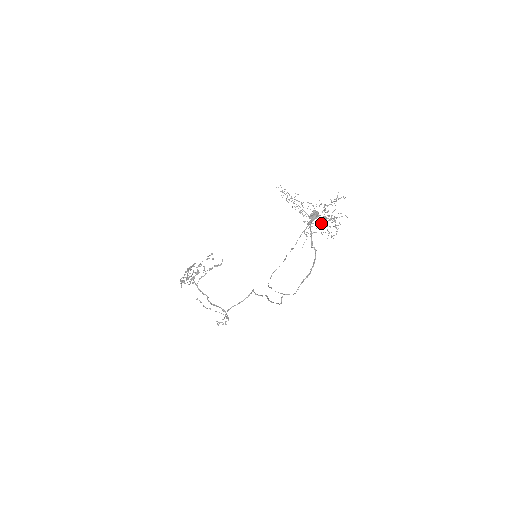
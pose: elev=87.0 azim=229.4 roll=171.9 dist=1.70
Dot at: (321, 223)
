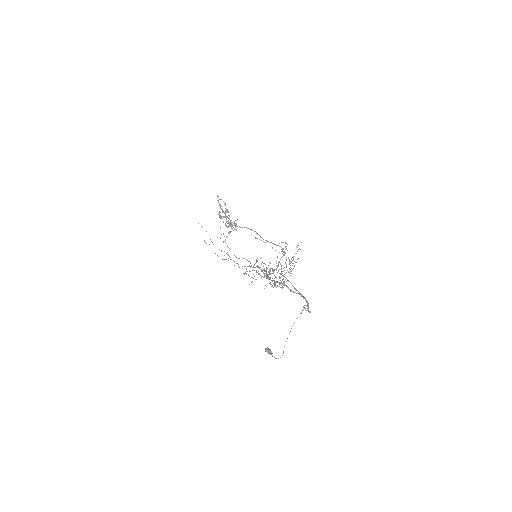
Dot at: occluded
